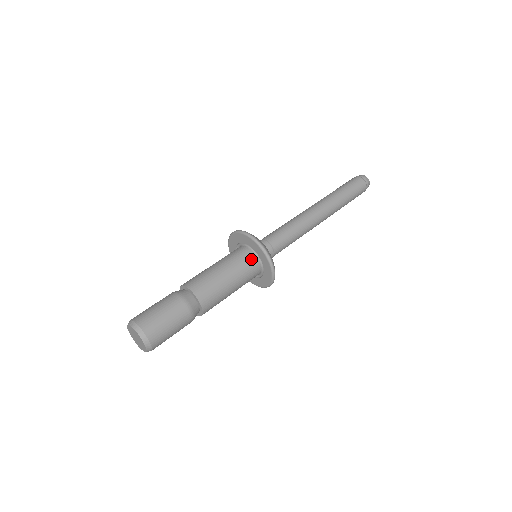
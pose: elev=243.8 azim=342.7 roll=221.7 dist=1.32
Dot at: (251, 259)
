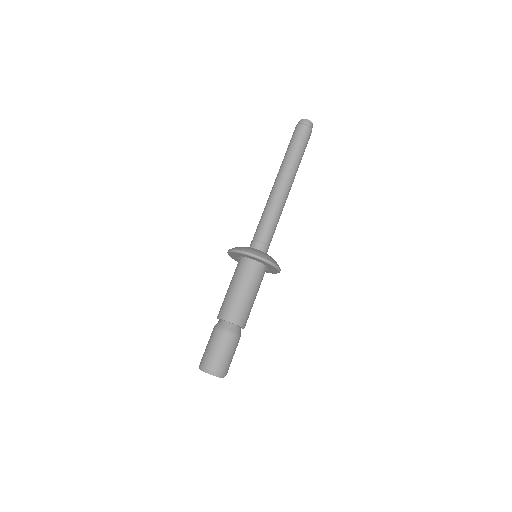
Dot at: (248, 265)
